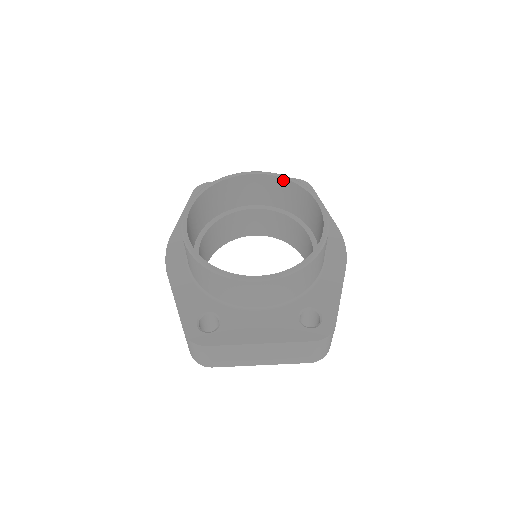
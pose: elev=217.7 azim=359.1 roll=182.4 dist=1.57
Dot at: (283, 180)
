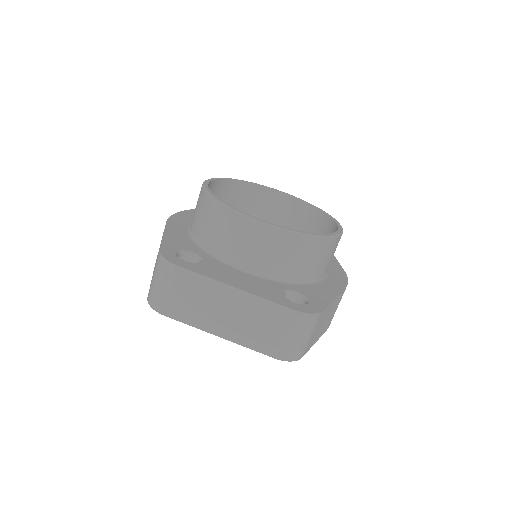
Dot at: (308, 206)
